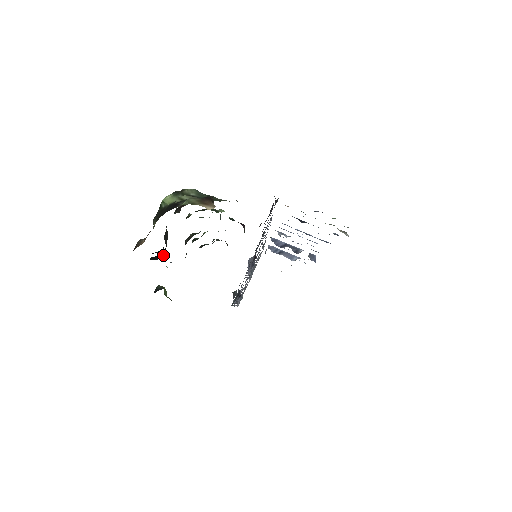
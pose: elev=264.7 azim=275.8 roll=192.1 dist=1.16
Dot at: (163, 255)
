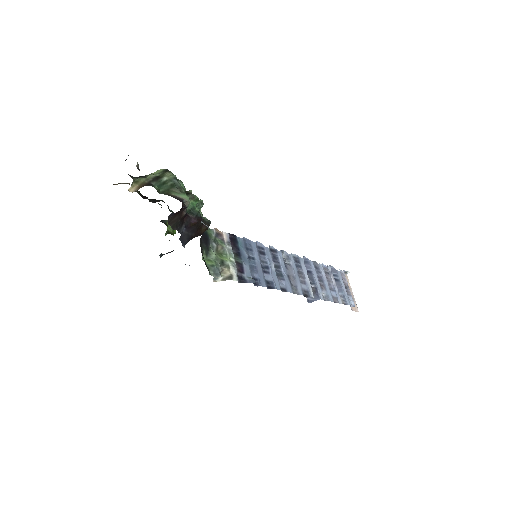
Dot at: occluded
